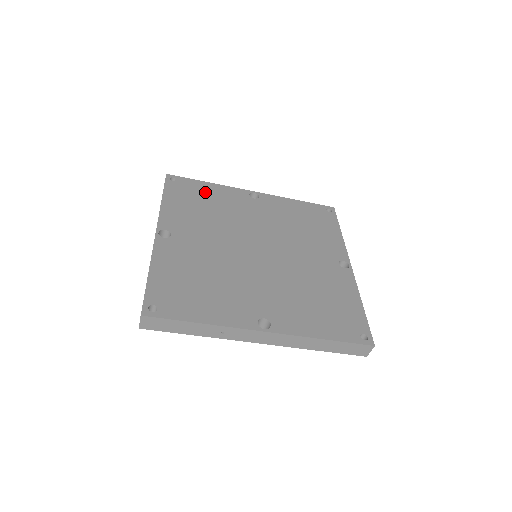
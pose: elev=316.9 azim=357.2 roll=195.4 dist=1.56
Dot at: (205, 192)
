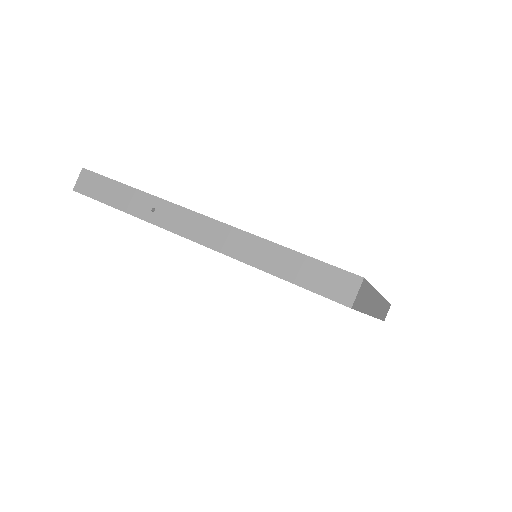
Dot at: occluded
